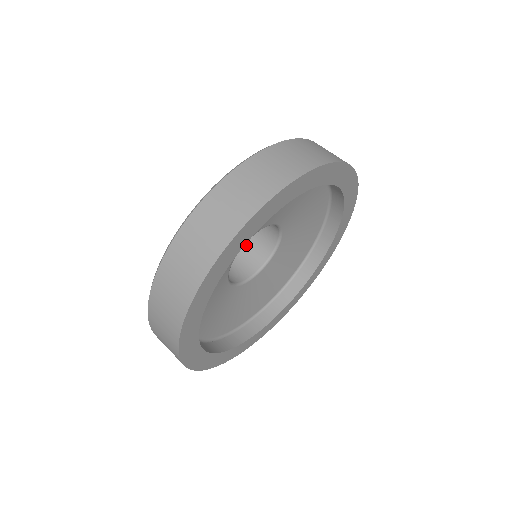
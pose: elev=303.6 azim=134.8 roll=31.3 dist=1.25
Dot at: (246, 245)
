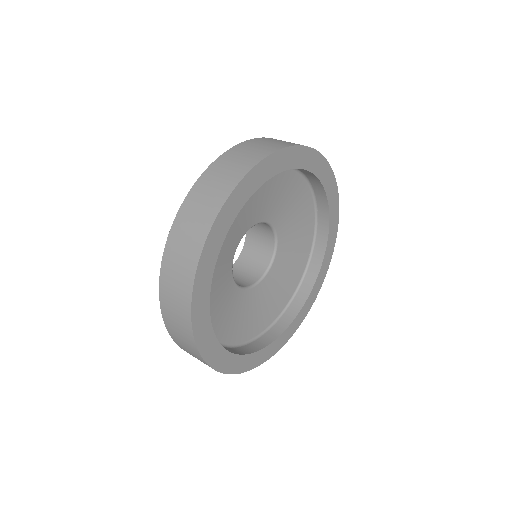
Dot at: (233, 274)
